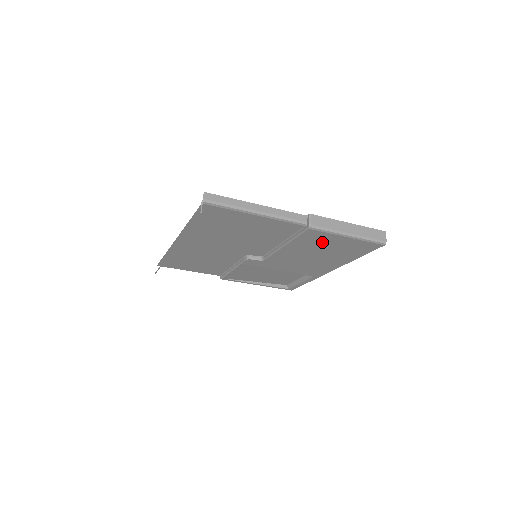
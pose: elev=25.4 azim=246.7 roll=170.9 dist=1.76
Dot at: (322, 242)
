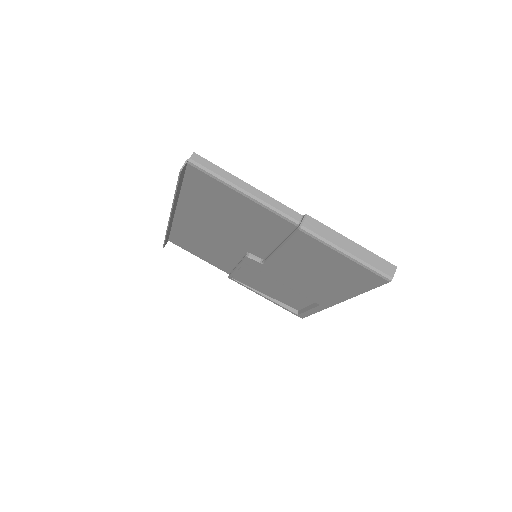
Dot at: (318, 255)
